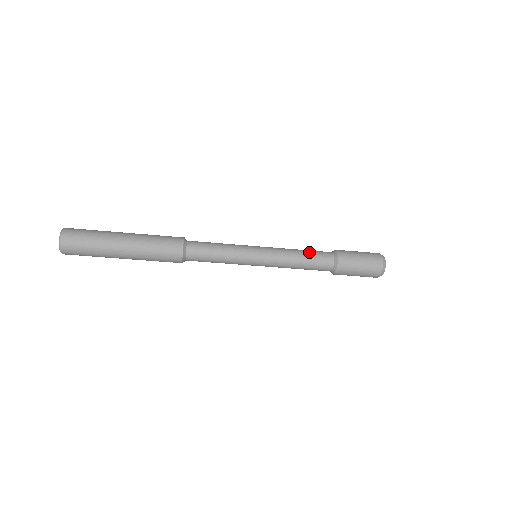
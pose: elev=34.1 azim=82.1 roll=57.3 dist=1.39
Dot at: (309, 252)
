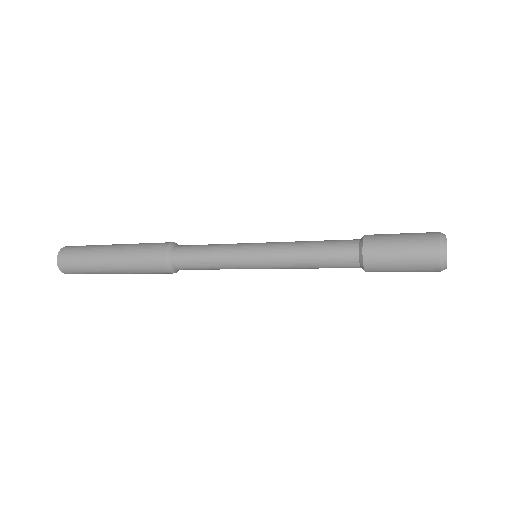
Dot at: (322, 243)
